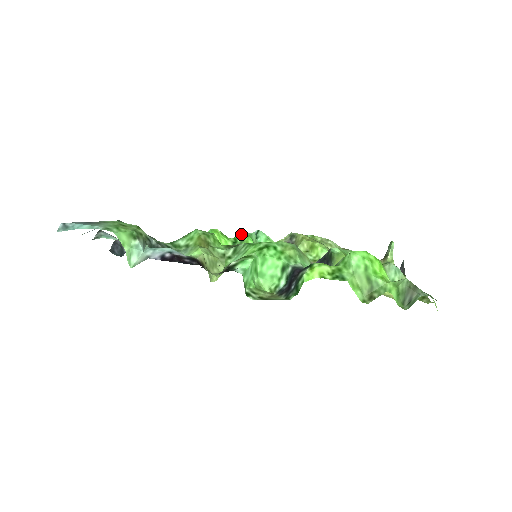
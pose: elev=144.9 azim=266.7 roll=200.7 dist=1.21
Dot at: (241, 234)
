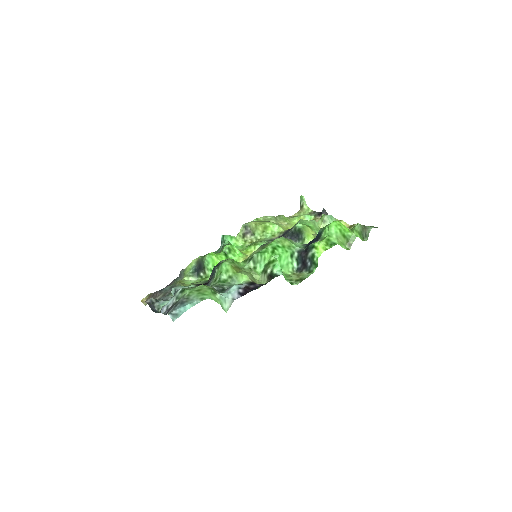
Dot at: (227, 246)
